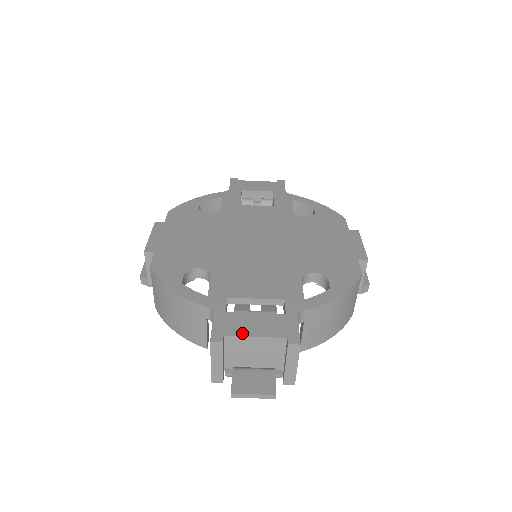
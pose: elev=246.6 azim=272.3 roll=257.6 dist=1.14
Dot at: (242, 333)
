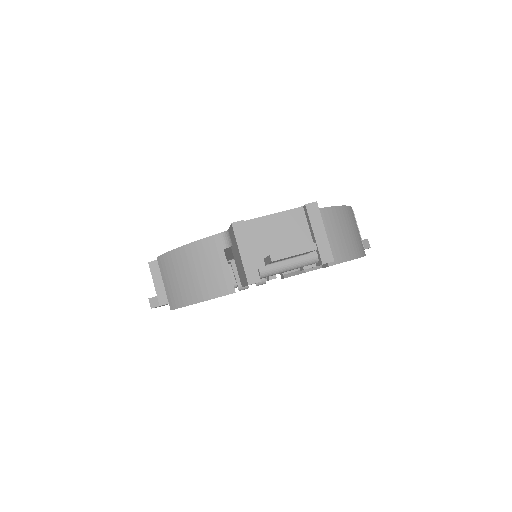
Dot at: (260, 217)
